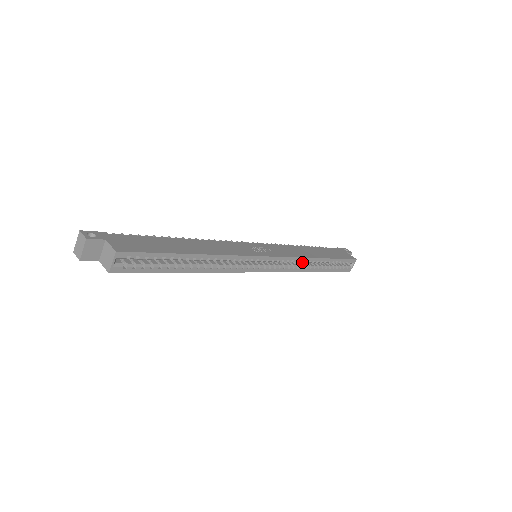
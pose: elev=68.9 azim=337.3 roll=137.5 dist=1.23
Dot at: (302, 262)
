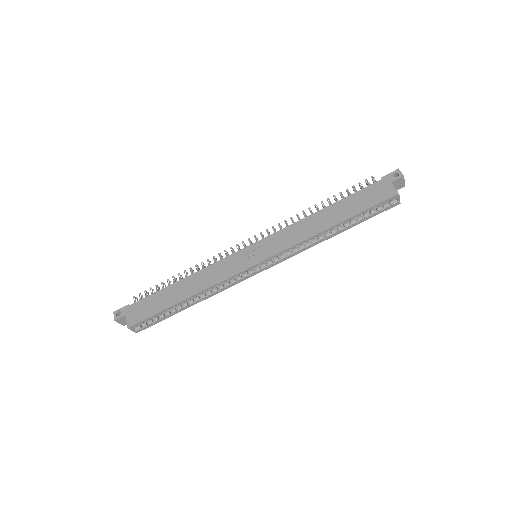
Dot at: (308, 241)
